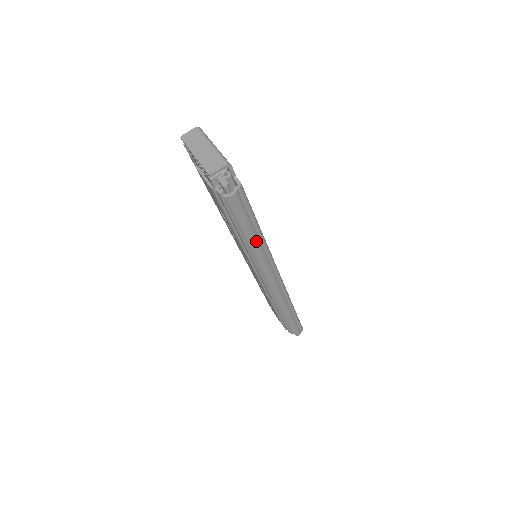
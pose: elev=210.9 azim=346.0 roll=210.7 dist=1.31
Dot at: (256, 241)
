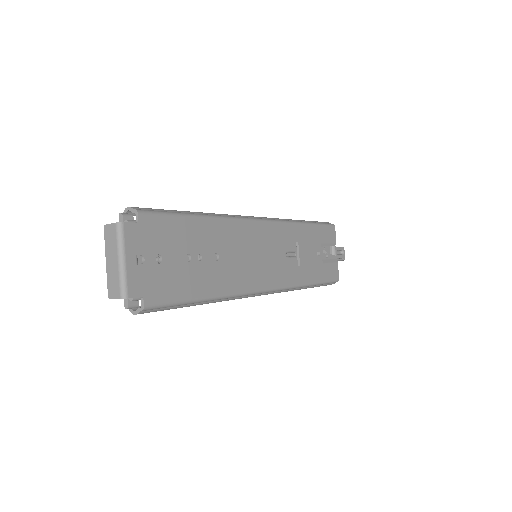
Dot at: (202, 304)
